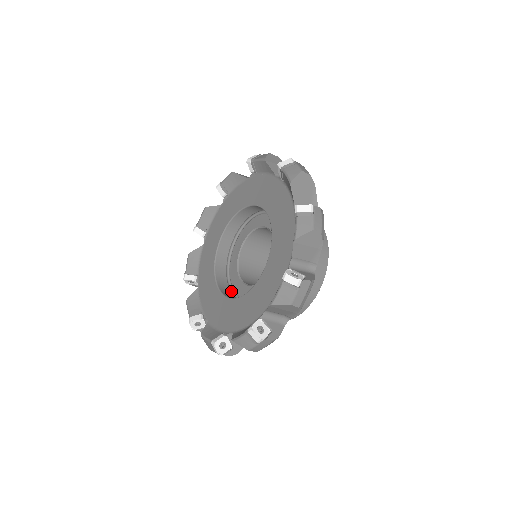
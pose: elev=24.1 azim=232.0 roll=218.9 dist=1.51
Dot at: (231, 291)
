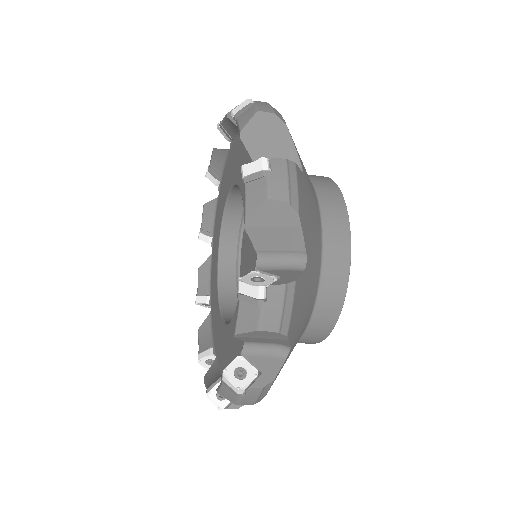
Dot at: occluded
